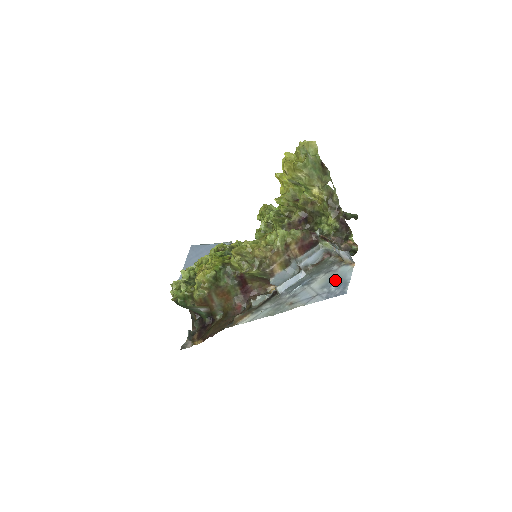
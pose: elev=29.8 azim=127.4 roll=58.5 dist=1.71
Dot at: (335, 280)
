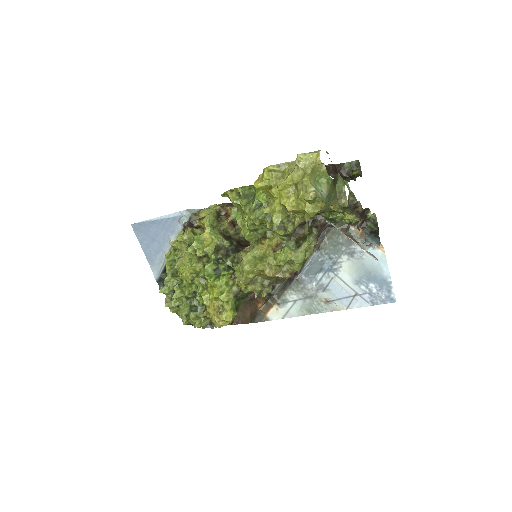
Dot at: (370, 275)
